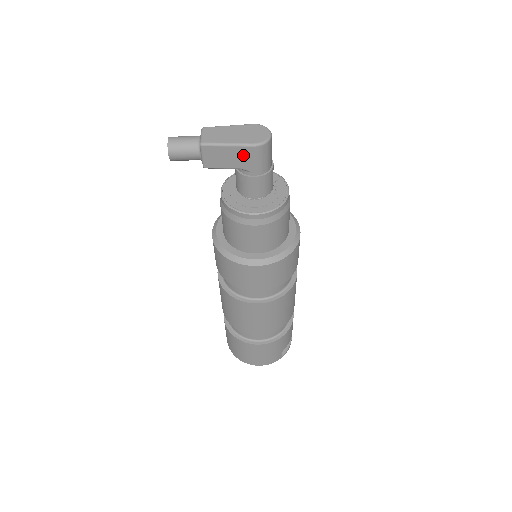
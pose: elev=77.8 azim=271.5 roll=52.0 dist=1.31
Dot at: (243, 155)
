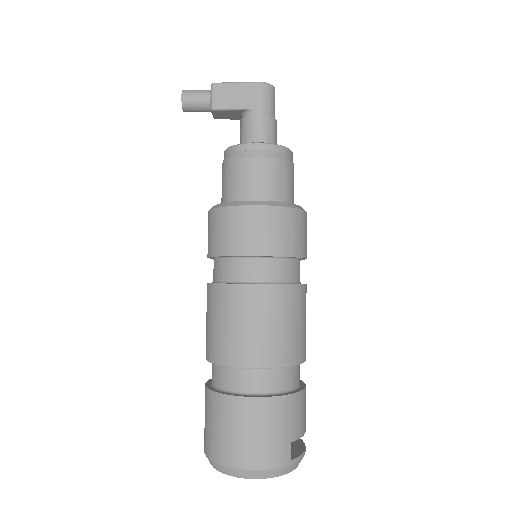
Dot at: (249, 92)
